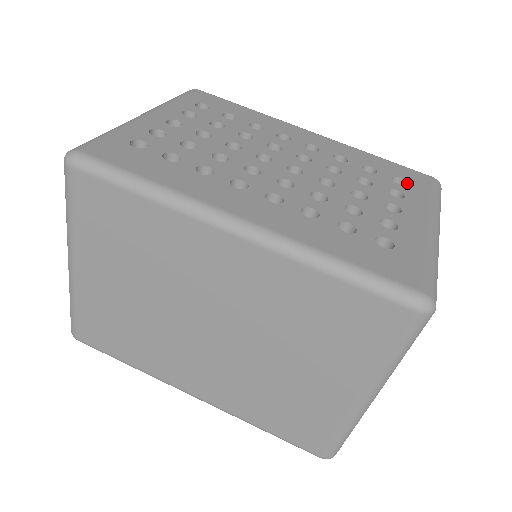
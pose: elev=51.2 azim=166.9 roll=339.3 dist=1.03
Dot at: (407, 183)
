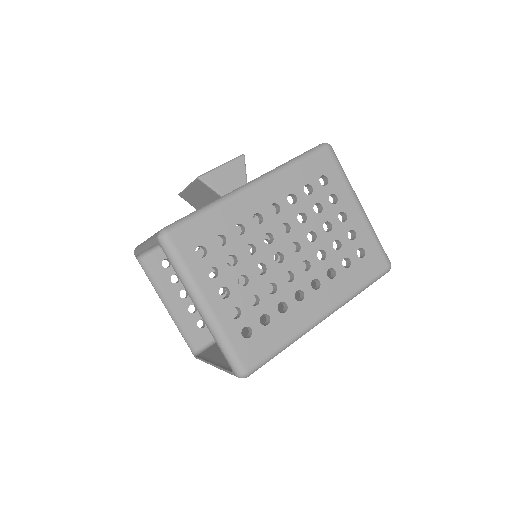
Dot at: (327, 178)
